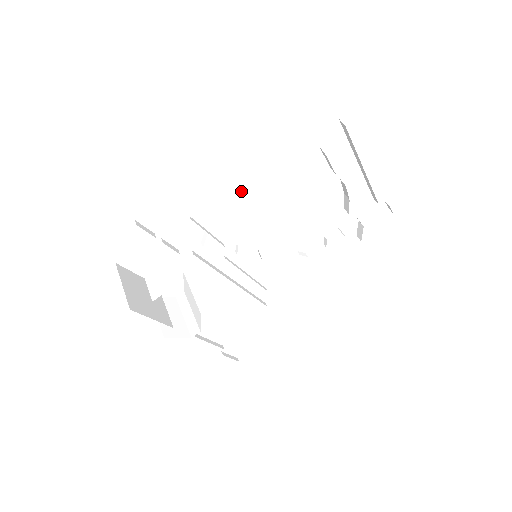
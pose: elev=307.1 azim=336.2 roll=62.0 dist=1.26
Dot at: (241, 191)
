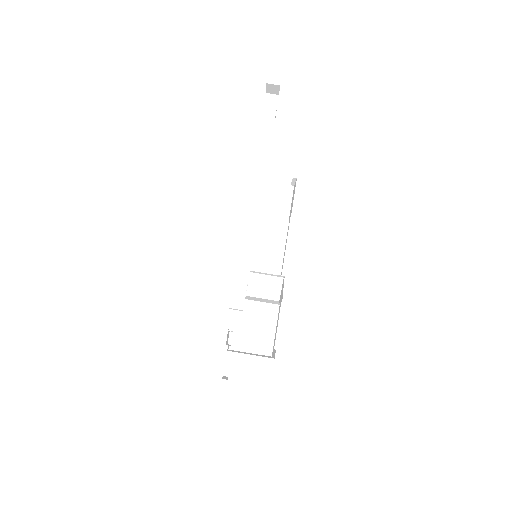
Dot at: (228, 329)
